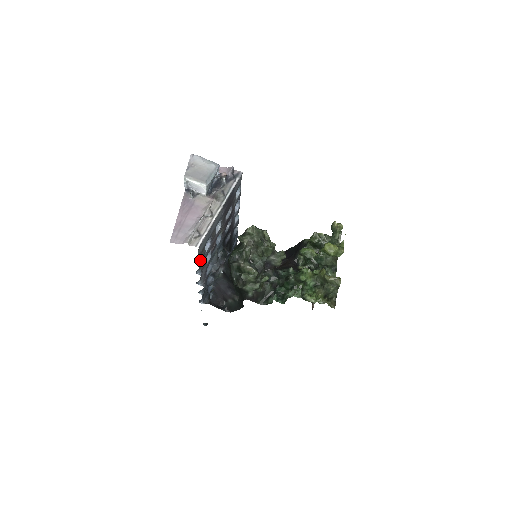
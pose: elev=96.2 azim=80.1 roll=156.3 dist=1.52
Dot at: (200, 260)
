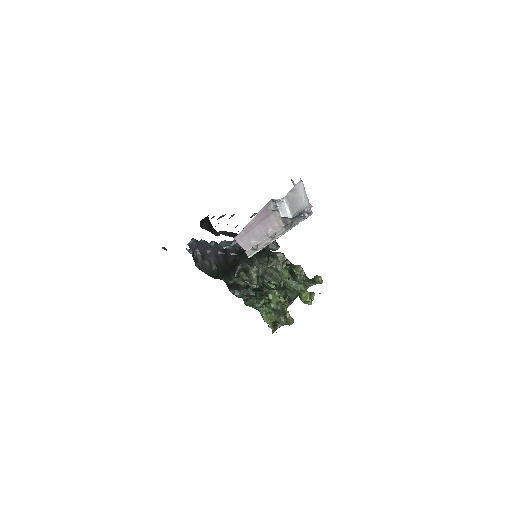
Dot at: (234, 254)
